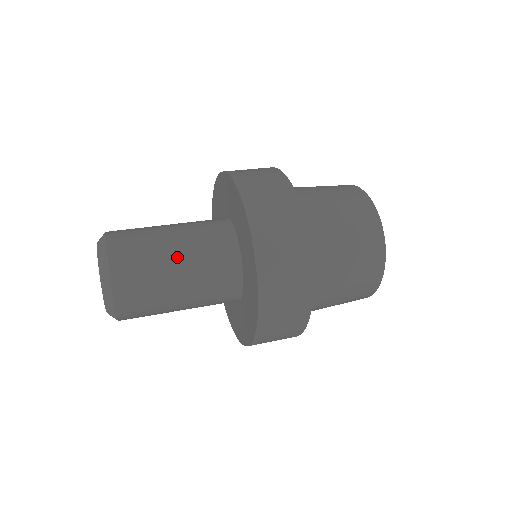
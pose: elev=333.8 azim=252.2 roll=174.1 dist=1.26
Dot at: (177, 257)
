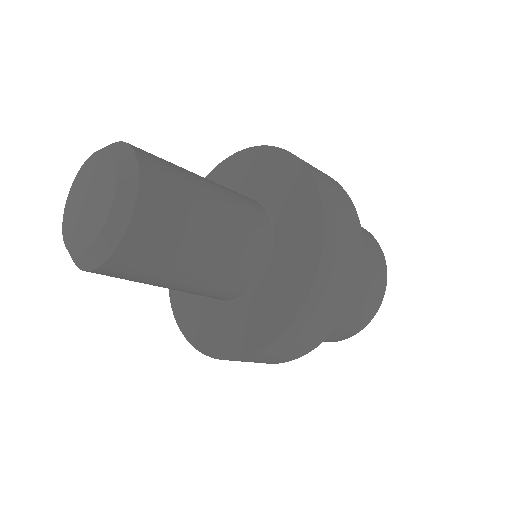
Dot at: (208, 183)
